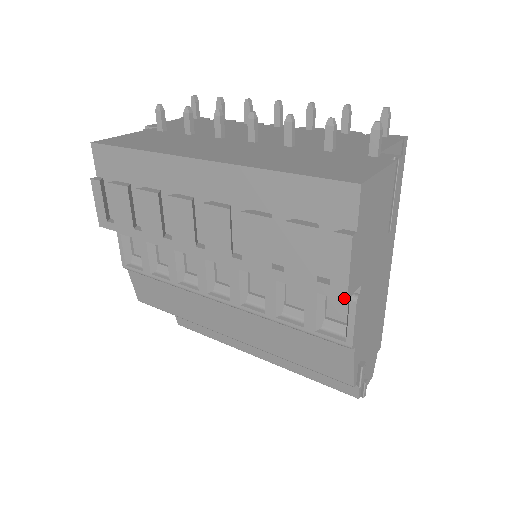
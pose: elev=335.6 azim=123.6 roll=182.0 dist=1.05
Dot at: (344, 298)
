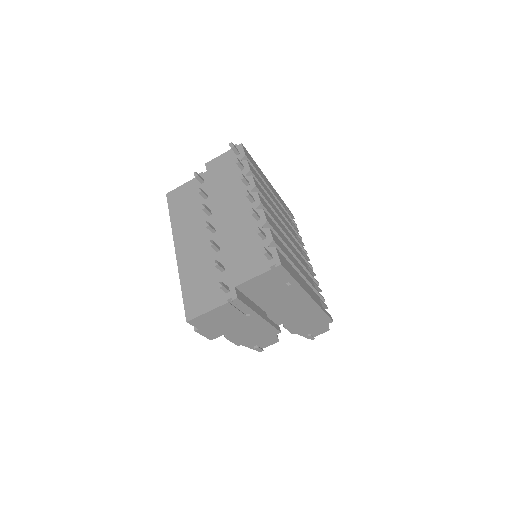
Dot at: (210, 339)
